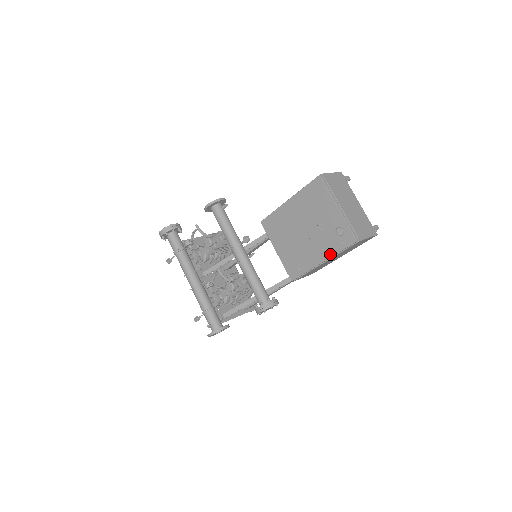
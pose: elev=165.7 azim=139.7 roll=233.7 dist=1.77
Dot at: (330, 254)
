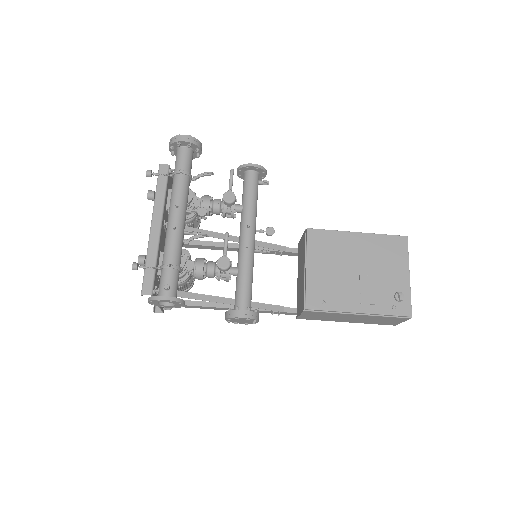
Dot at: (374, 310)
